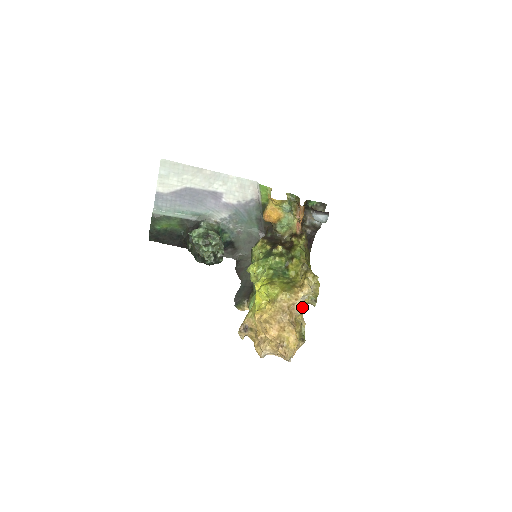
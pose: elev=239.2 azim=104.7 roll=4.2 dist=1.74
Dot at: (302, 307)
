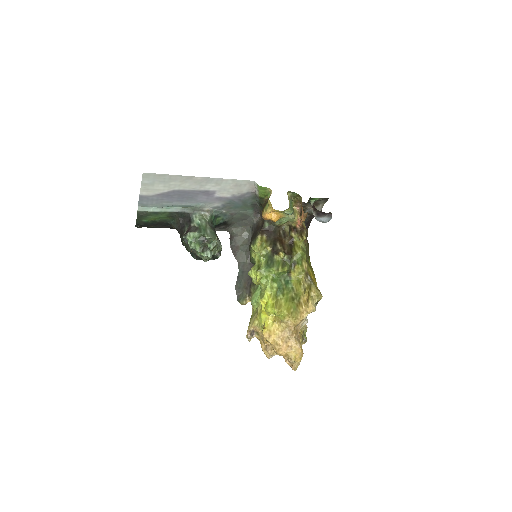
Dot at: (306, 321)
